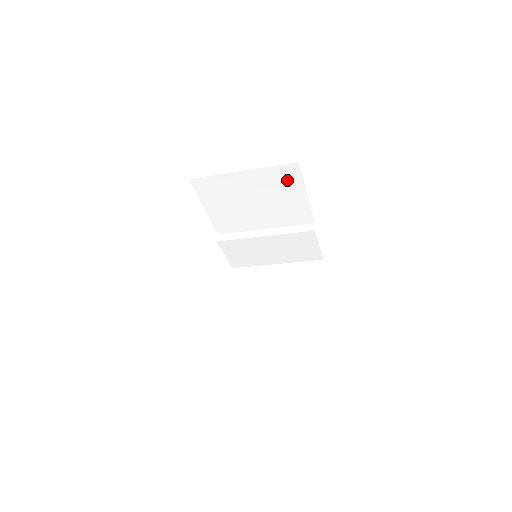
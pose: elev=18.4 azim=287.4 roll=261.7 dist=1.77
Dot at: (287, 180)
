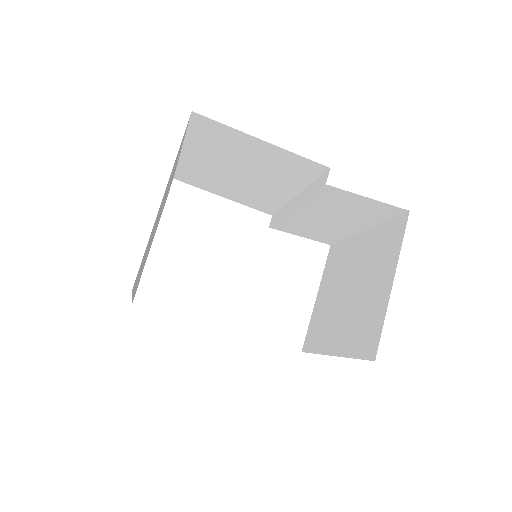
Dot at: (221, 137)
